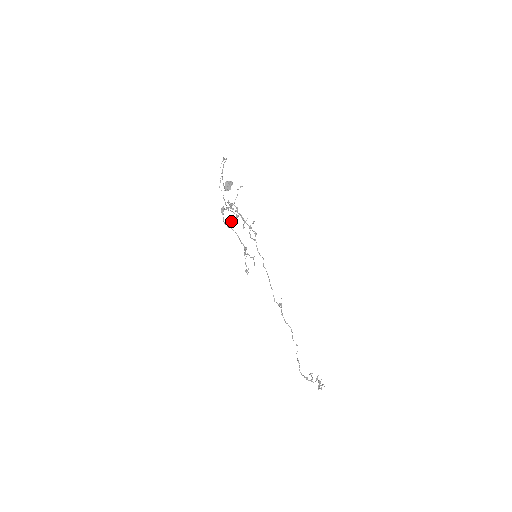
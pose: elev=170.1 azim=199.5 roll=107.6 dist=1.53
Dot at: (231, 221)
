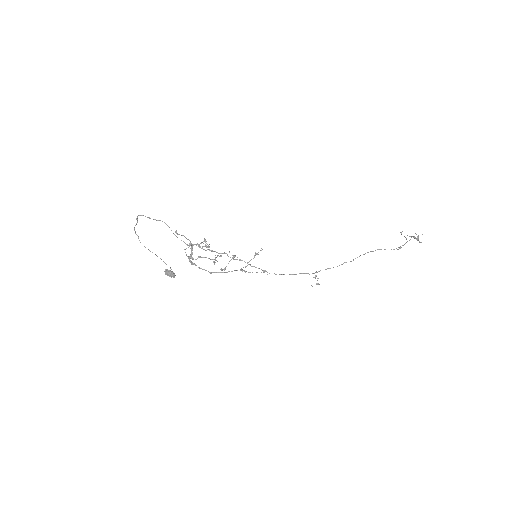
Dot at: occluded
